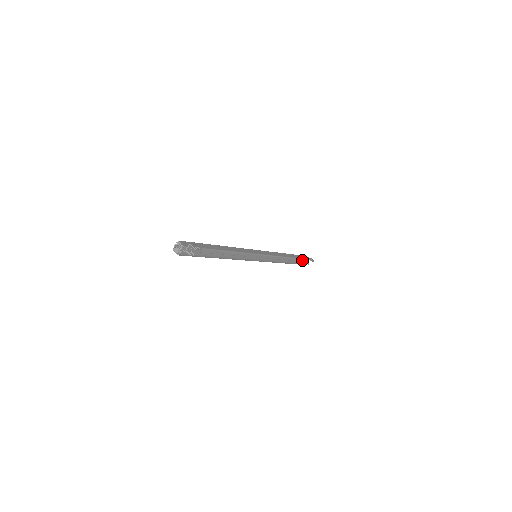
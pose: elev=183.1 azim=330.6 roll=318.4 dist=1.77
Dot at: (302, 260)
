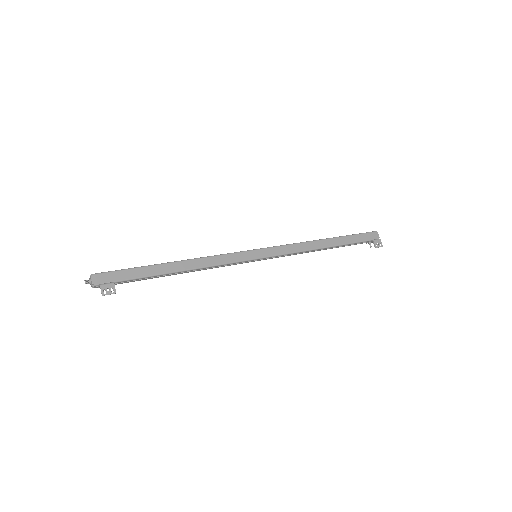
Dot at: (363, 242)
